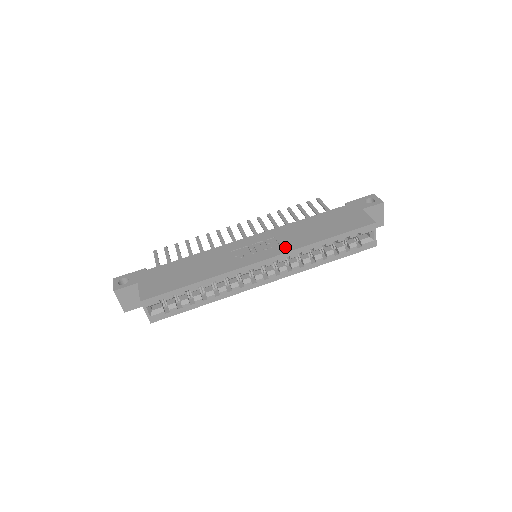
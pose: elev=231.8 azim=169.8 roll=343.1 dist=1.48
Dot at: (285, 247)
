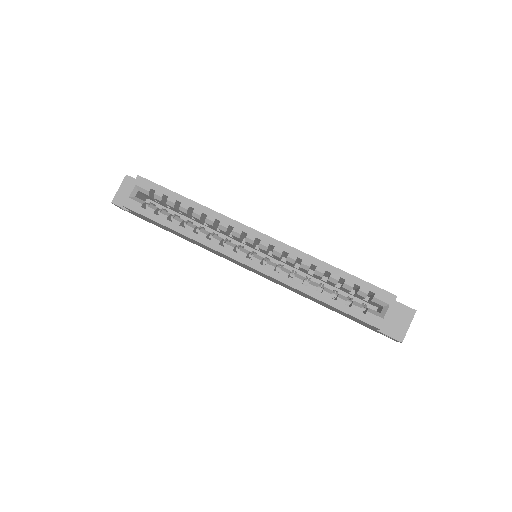
Dot at: occluded
